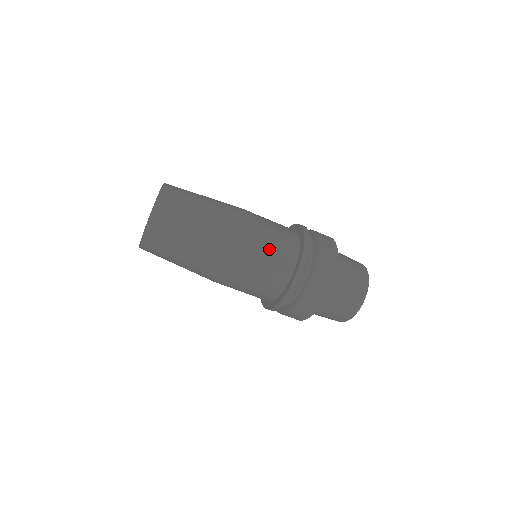
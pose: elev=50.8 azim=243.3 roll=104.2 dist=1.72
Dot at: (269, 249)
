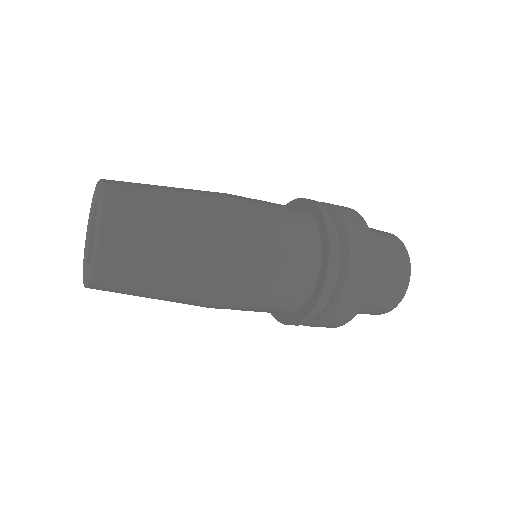
Dot at: (258, 308)
